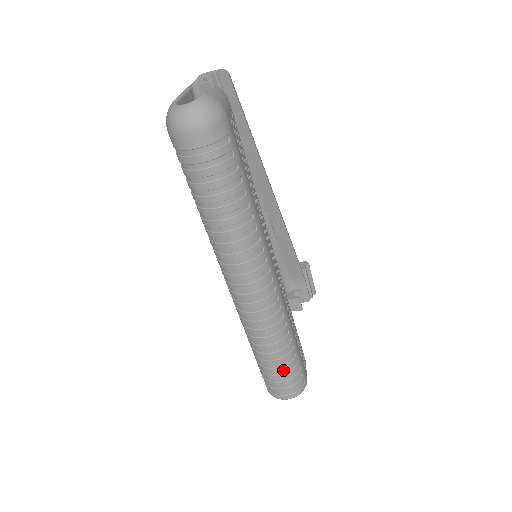
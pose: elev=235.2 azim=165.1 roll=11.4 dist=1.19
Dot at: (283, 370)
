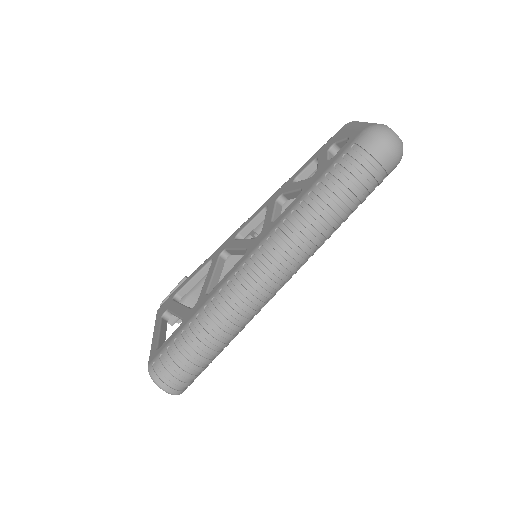
Dot at: (203, 362)
